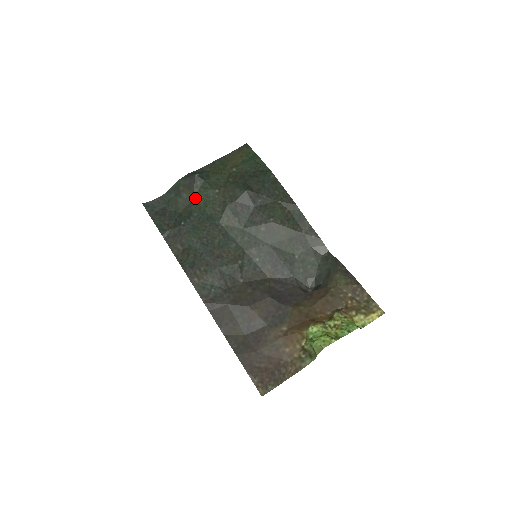
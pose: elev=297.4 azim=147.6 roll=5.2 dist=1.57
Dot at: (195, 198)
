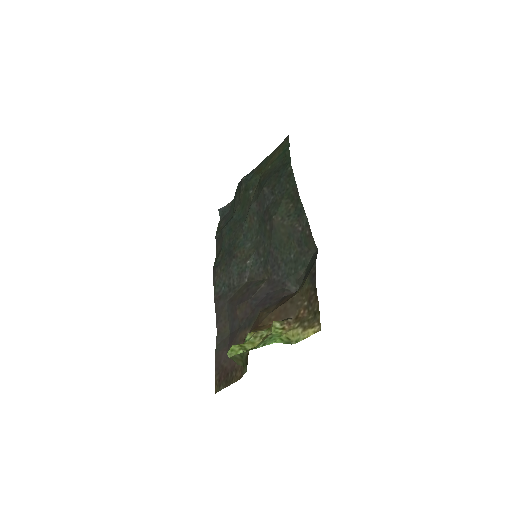
Dot at: (240, 201)
